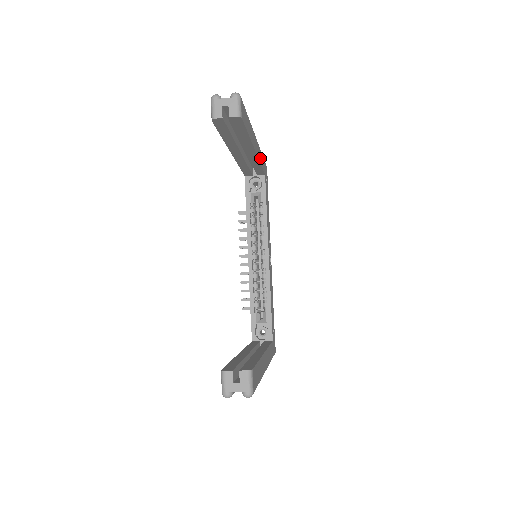
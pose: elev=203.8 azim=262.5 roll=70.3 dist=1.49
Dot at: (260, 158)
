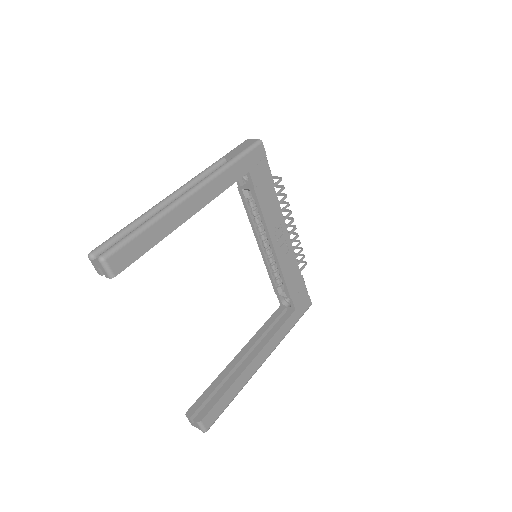
Dot at: (218, 188)
